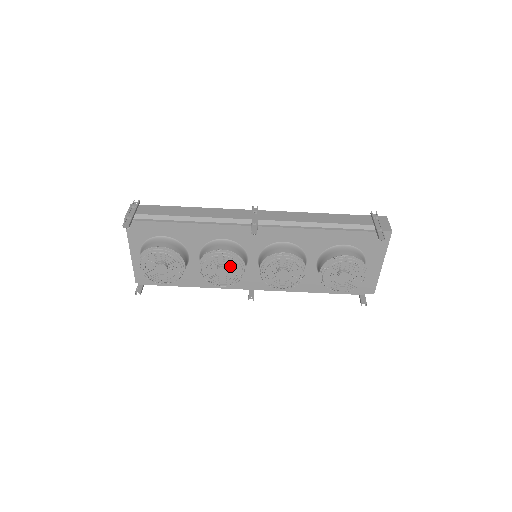
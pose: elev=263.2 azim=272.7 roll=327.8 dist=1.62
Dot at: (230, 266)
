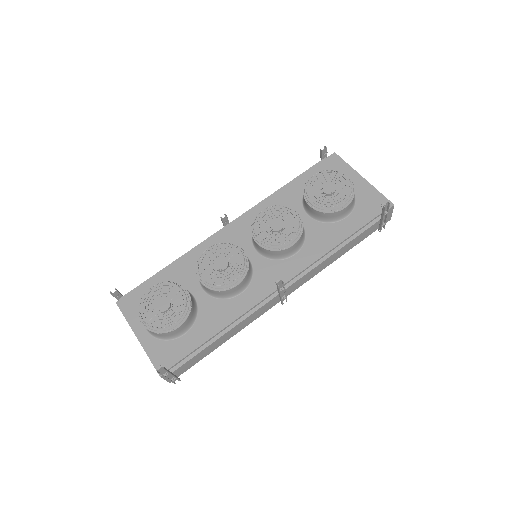
Dot at: (227, 259)
